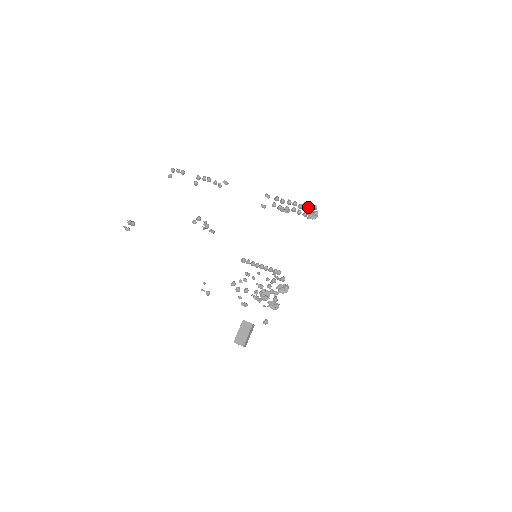
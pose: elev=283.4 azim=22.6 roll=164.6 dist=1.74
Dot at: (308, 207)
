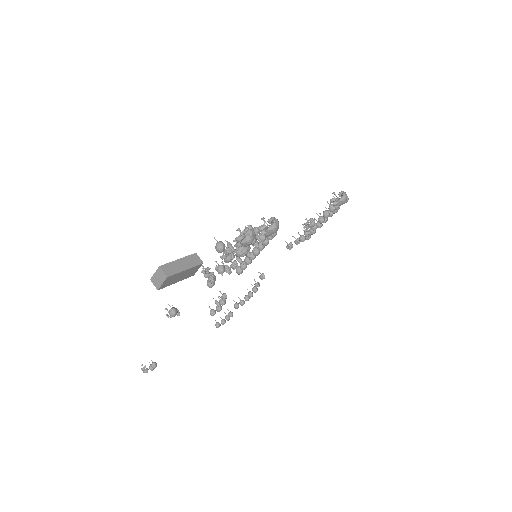
Dot at: occluded
